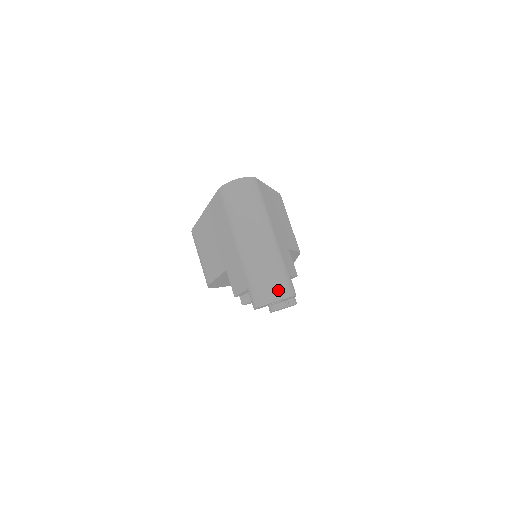
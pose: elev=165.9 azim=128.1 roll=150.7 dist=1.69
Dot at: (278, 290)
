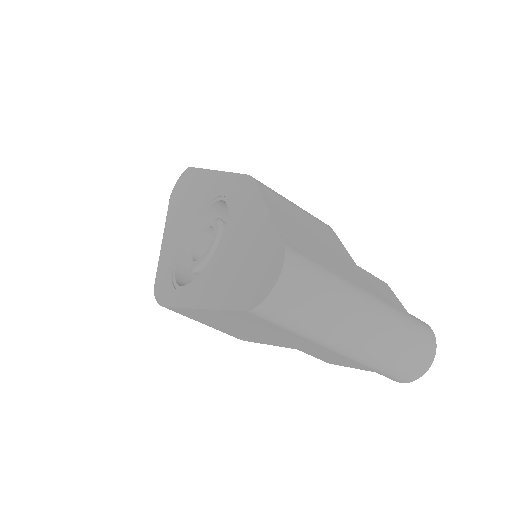
Dot at: (425, 353)
